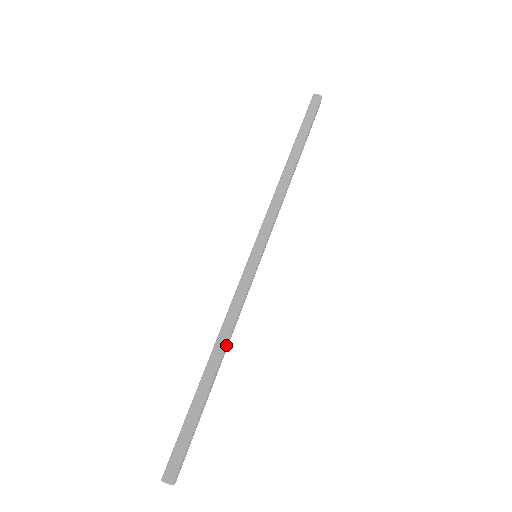
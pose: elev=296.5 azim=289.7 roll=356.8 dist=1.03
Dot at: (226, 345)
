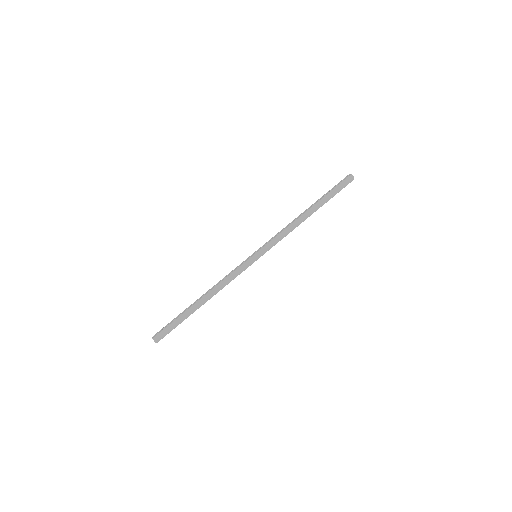
Dot at: occluded
